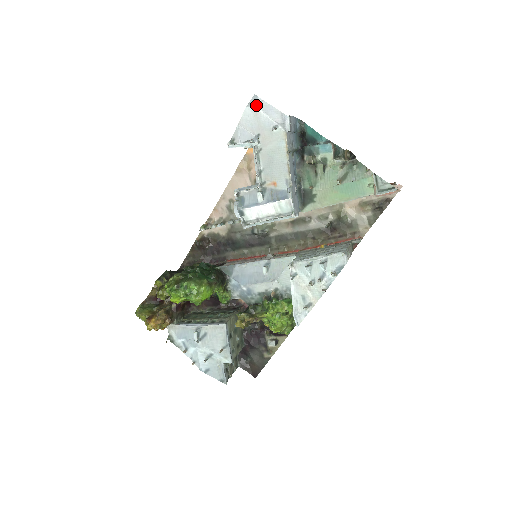
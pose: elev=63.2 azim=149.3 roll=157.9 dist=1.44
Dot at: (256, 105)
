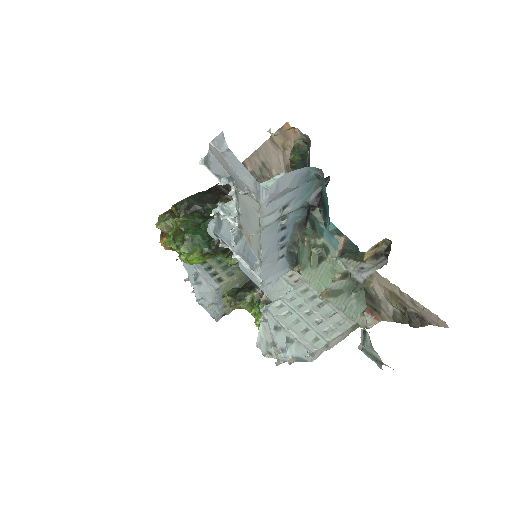
Dot at: (220, 150)
